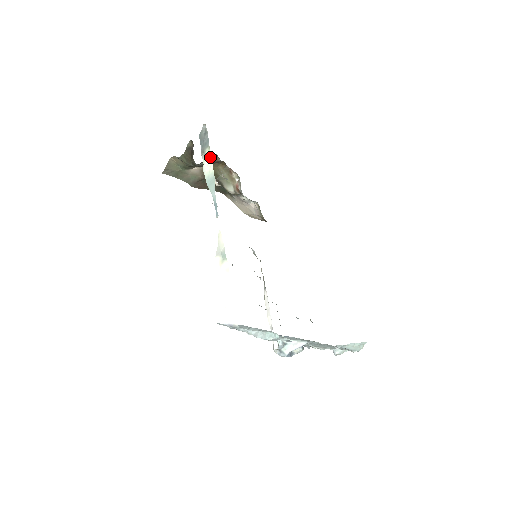
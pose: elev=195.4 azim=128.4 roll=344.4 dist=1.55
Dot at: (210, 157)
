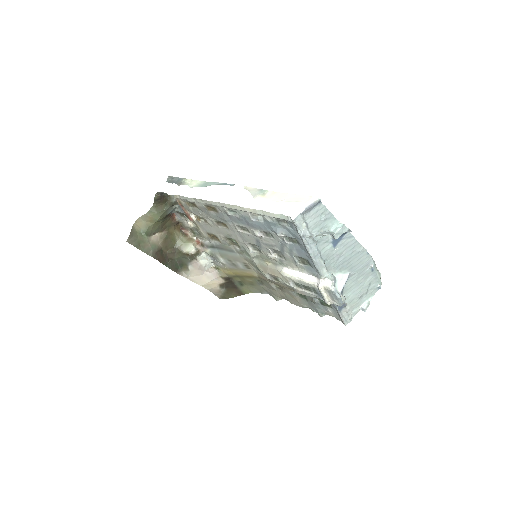
Dot at: (191, 180)
